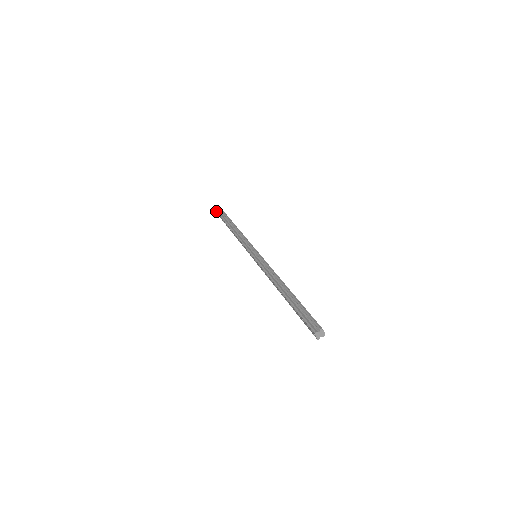
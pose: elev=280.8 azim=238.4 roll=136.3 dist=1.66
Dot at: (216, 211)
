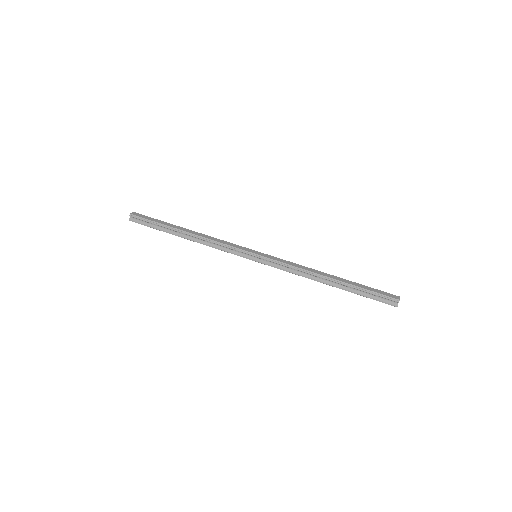
Dot at: occluded
